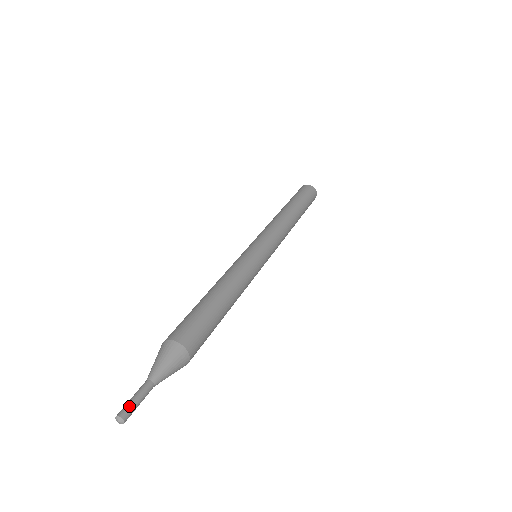
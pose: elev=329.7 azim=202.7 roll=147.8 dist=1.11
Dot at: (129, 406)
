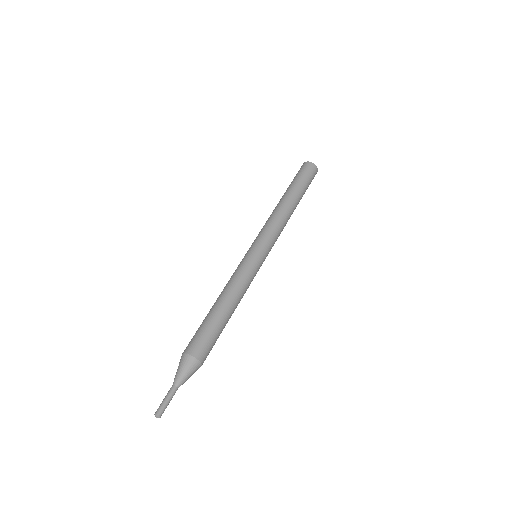
Dot at: (164, 408)
